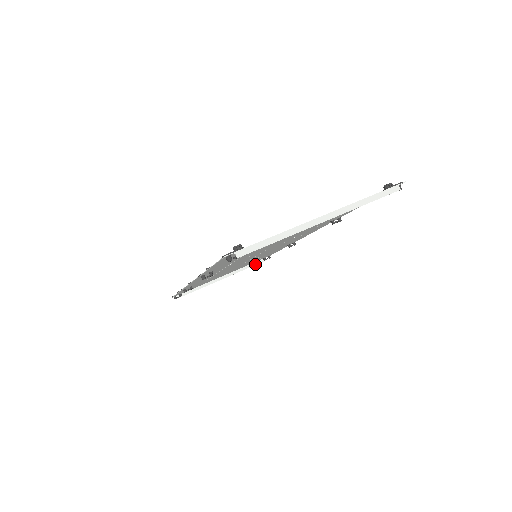
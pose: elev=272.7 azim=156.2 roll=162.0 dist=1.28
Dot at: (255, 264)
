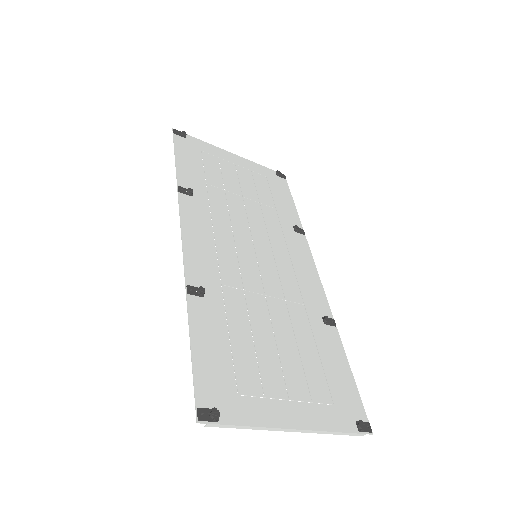
Dot at: (267, 170)
